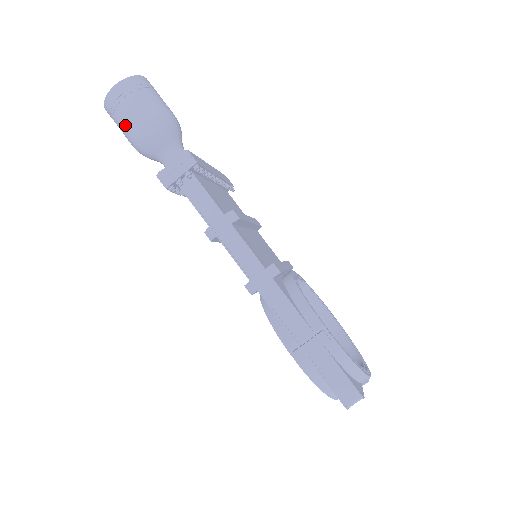
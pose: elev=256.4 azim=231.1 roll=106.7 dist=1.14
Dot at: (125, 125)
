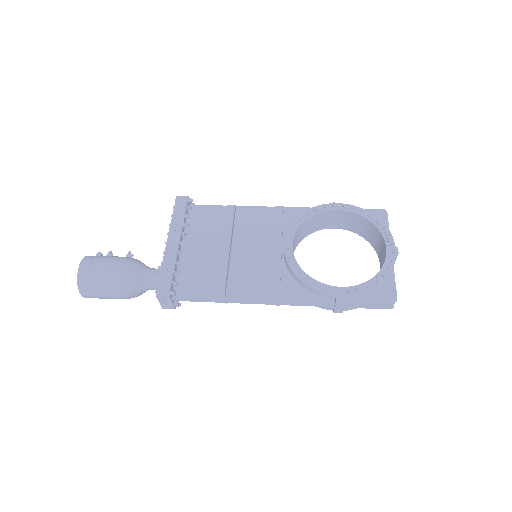
Dot at: occluded
